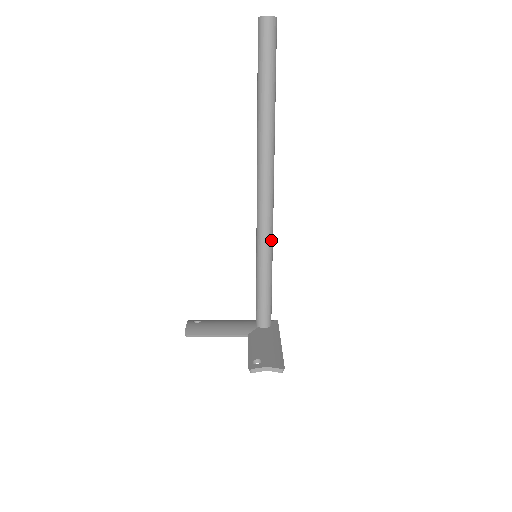
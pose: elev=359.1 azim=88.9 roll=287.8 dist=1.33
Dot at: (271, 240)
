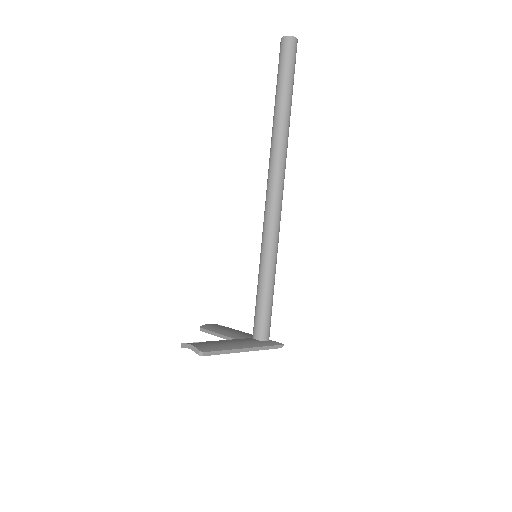
Dot at: (271, 241)
